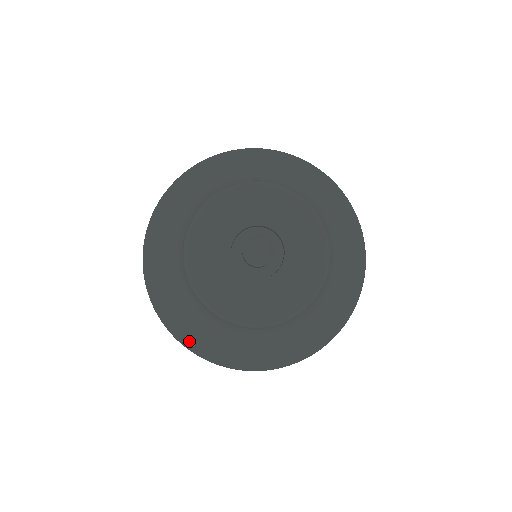
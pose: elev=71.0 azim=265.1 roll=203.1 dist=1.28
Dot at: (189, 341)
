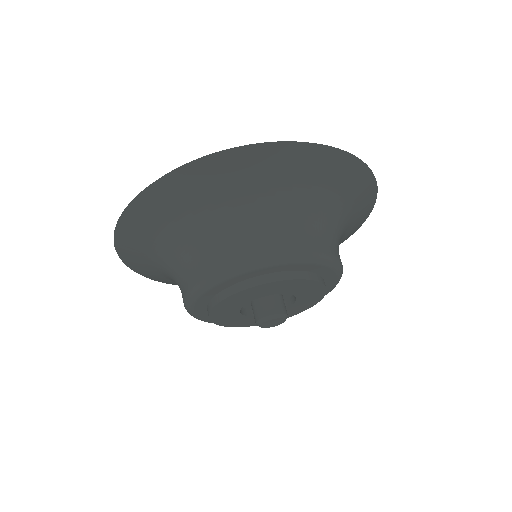
Dot at: (125, 252)
